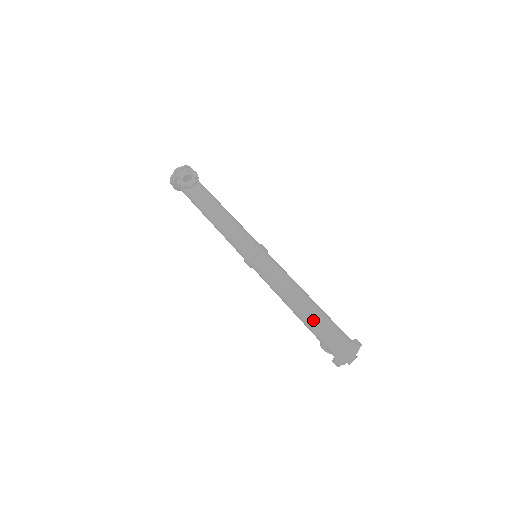
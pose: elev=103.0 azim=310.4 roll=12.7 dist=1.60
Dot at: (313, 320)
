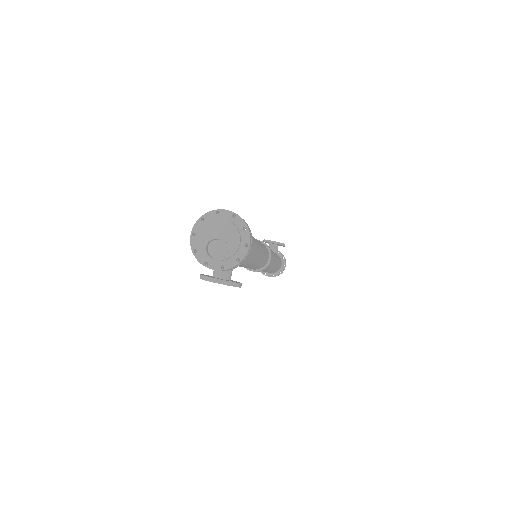
Dot at: occluded
